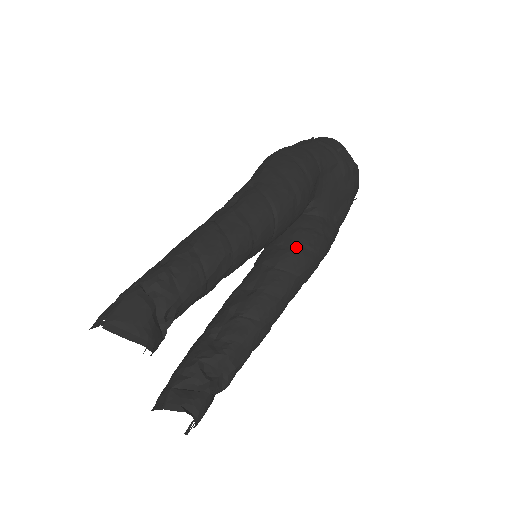
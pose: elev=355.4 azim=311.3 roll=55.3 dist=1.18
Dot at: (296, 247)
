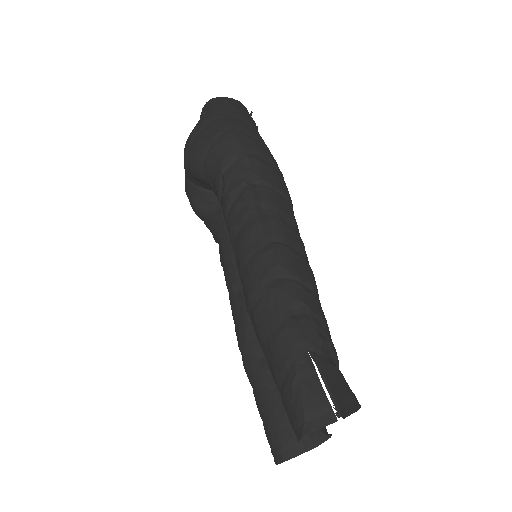
Dot at: occluded
